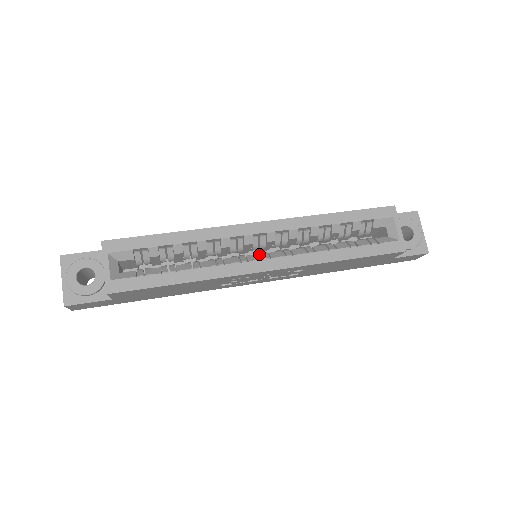
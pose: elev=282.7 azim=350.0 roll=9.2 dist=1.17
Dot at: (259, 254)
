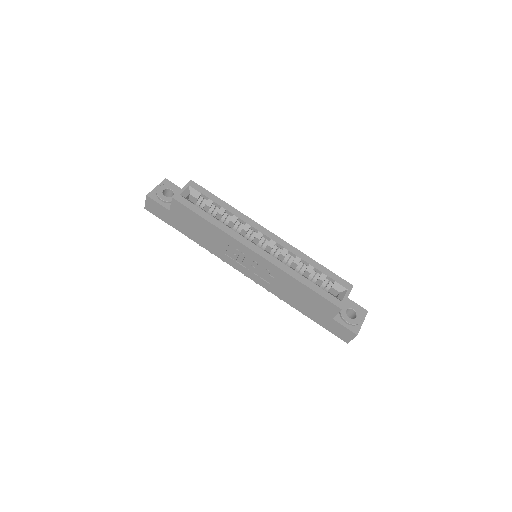
Dot at: occluded
